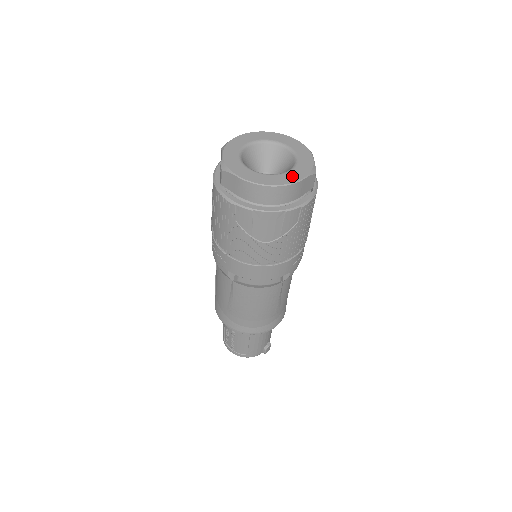
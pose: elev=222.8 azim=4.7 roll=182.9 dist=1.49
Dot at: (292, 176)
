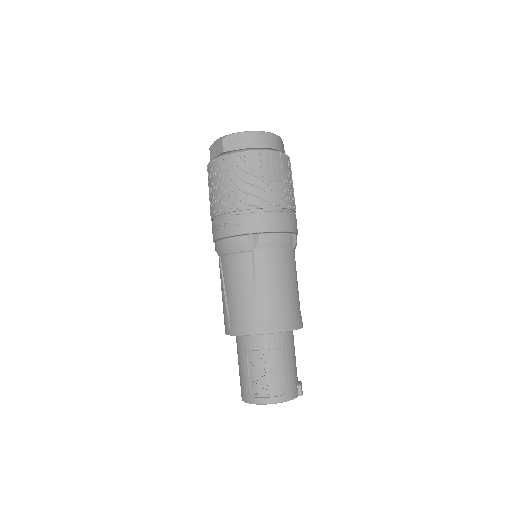
Dot at: occluded
